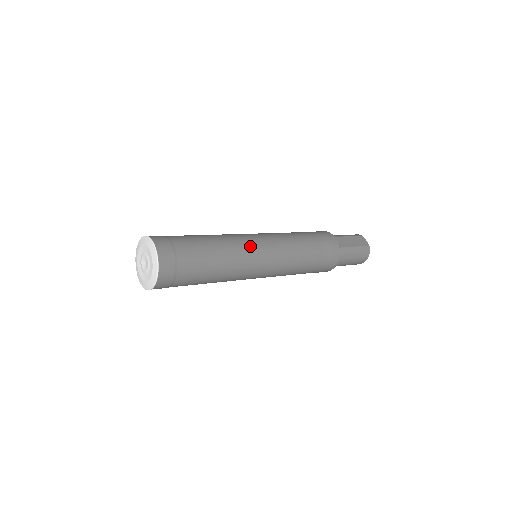
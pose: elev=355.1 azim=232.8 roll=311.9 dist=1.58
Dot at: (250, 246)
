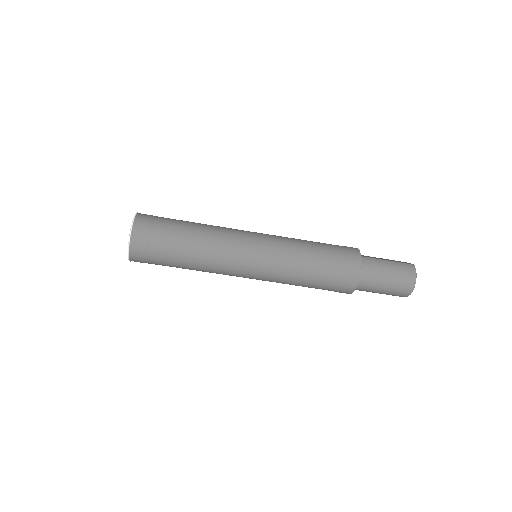
Dot at: (238, 230)
